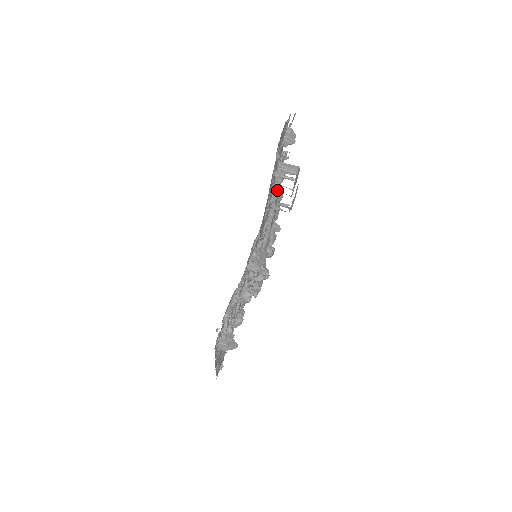
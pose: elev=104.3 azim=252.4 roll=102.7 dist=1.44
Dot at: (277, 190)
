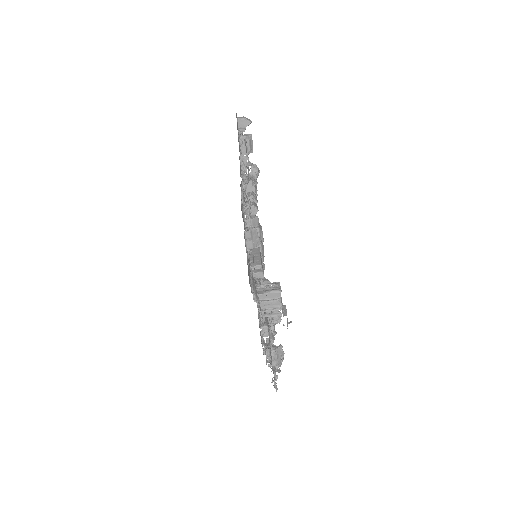
Dot at: occluded
